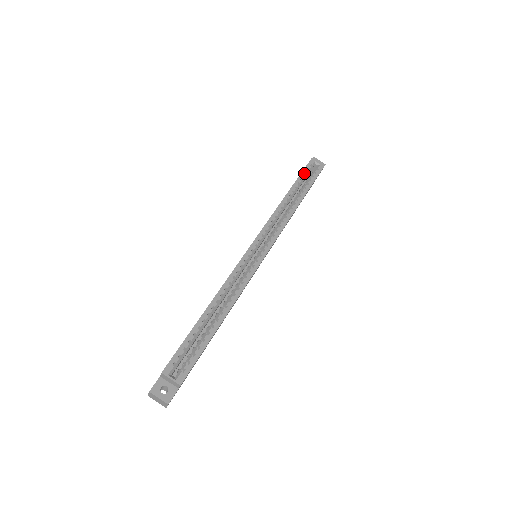
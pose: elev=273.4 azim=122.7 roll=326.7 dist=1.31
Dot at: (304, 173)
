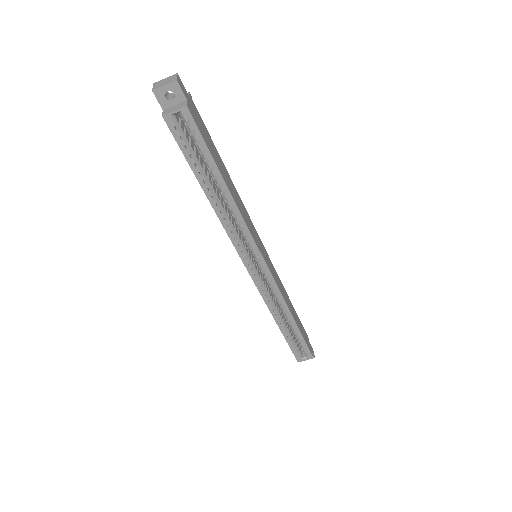
Dot at: (186, 152)
